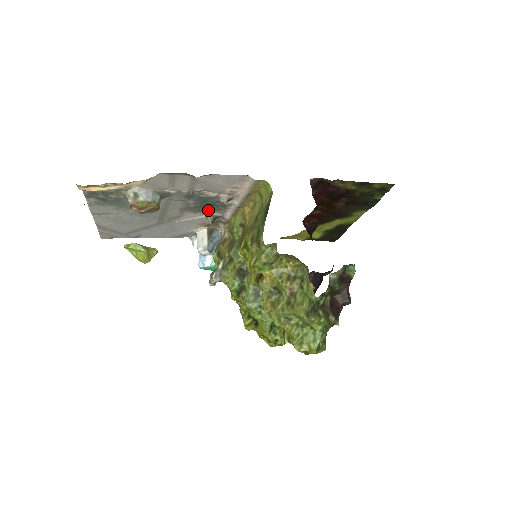
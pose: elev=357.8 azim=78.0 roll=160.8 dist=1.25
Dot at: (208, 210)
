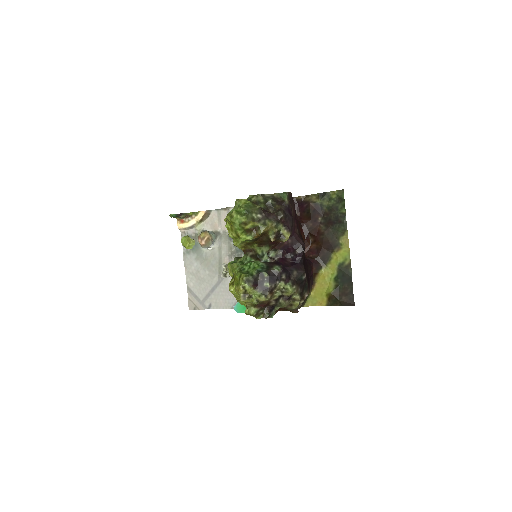
Dot at: occluded
